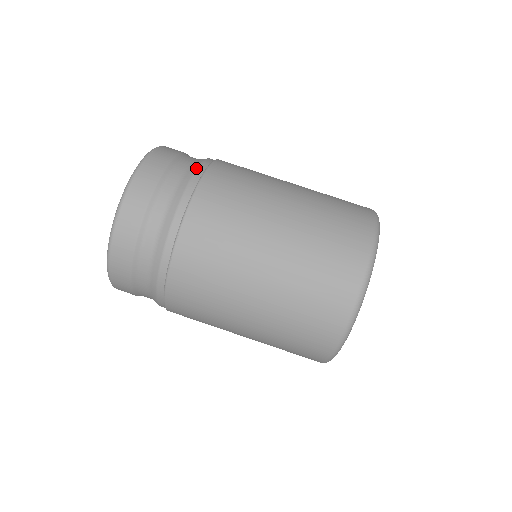
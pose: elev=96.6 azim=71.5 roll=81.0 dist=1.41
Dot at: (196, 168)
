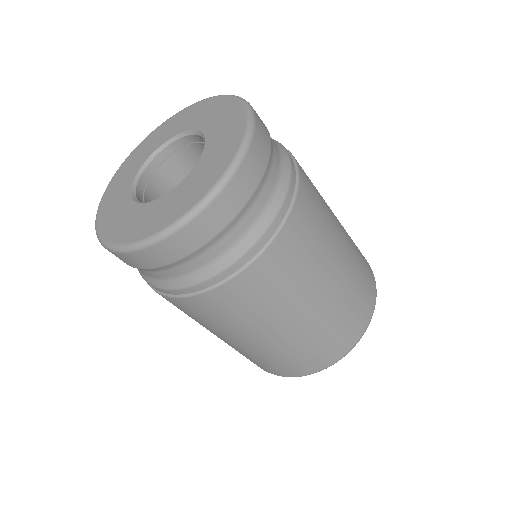
Dot at: (256, 240)
